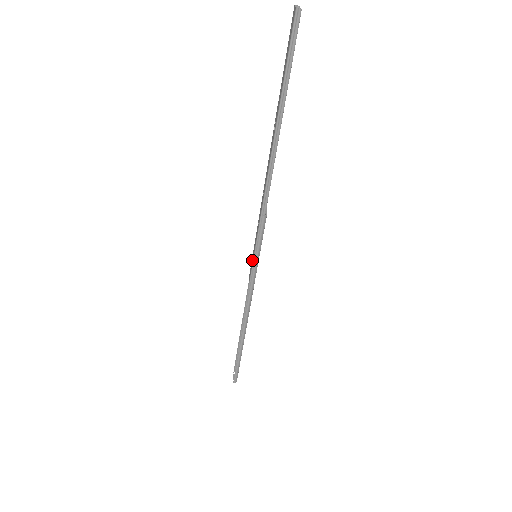
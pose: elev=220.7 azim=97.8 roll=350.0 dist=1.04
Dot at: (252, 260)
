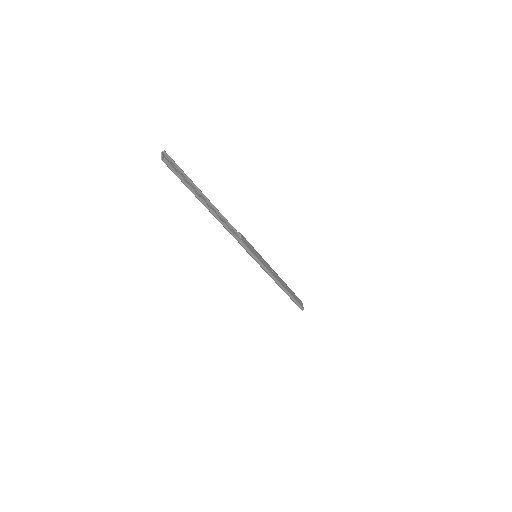
Dot at: occluded
